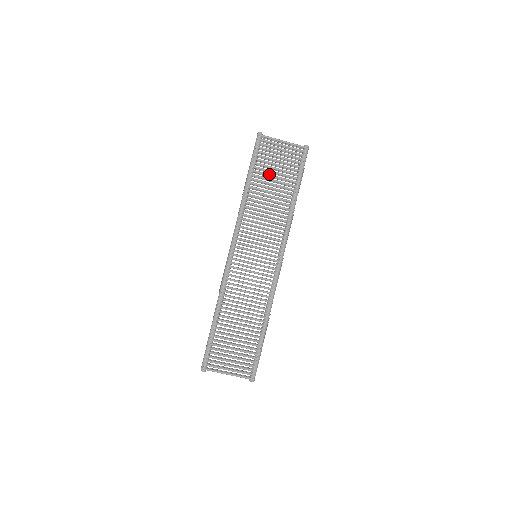
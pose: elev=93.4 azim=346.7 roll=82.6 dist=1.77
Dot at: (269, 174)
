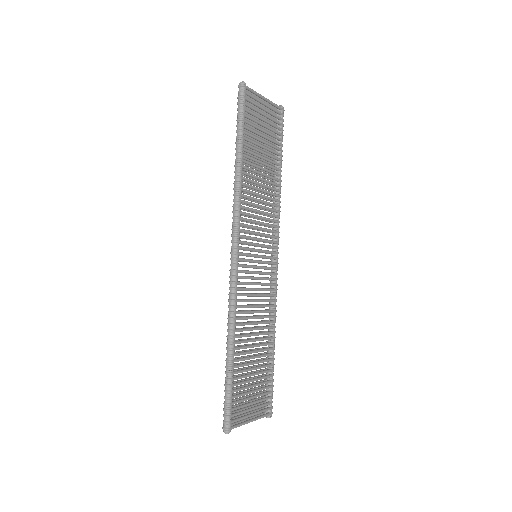
Dot at: (258, 143)
